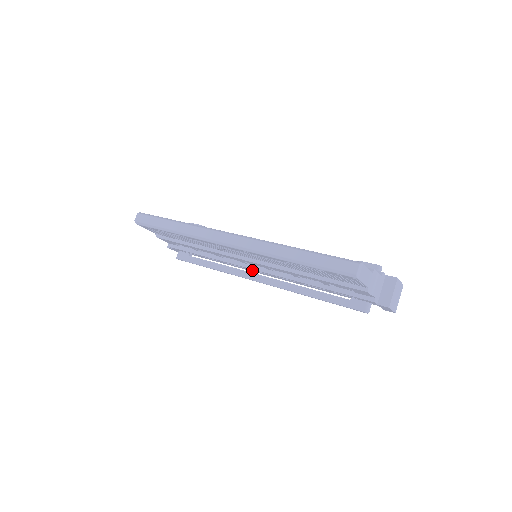
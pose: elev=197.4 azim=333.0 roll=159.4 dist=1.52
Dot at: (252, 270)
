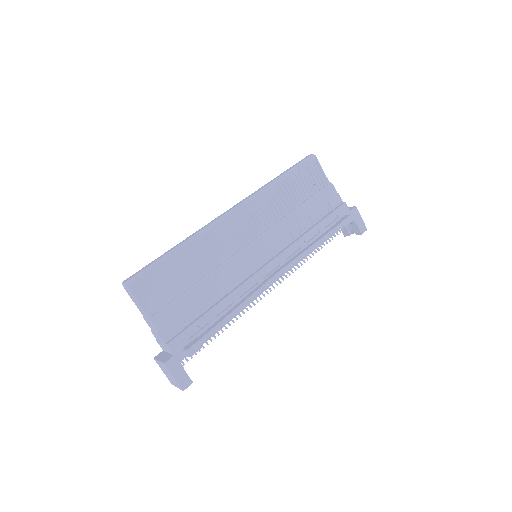
Dot at: (264, 278)
